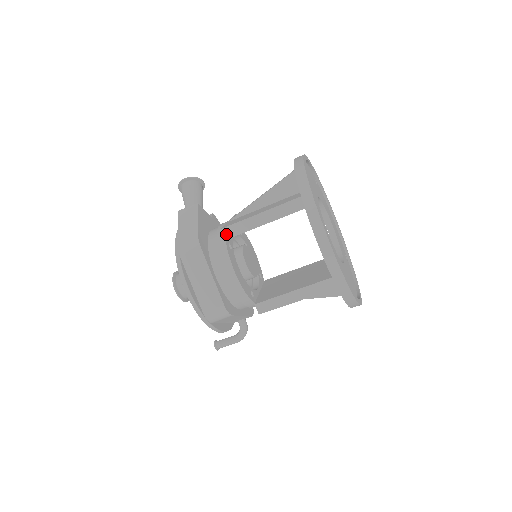
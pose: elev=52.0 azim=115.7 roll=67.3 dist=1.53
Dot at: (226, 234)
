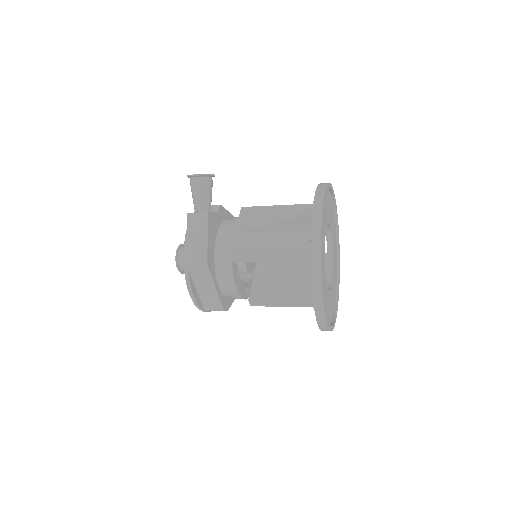
Dot at: (234, 259)
